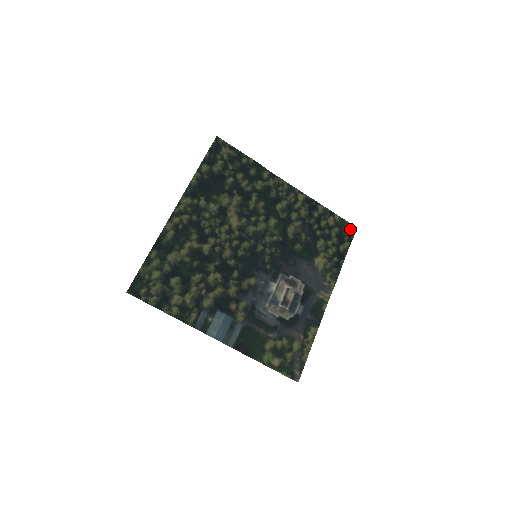
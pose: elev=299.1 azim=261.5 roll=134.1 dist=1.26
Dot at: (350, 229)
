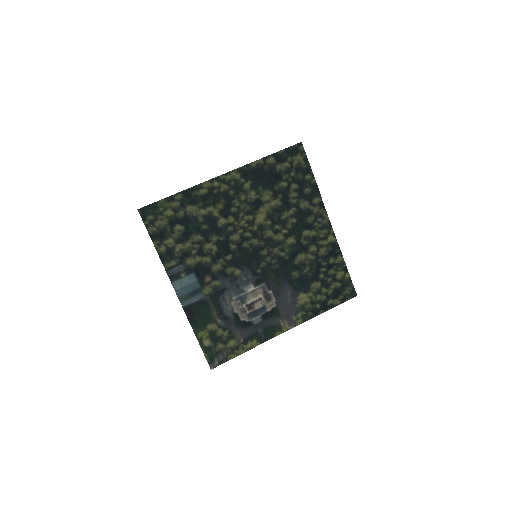
Dot at: (350, 292)
